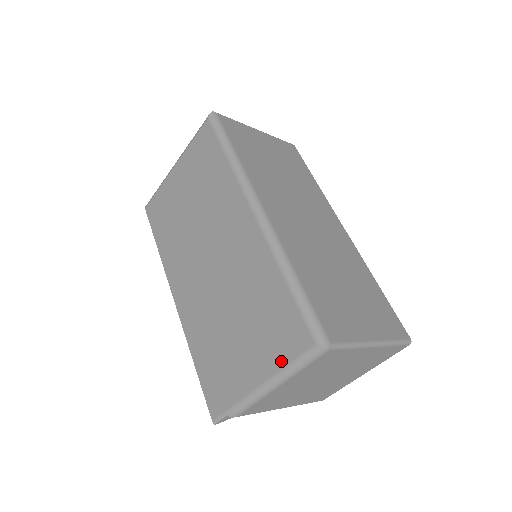
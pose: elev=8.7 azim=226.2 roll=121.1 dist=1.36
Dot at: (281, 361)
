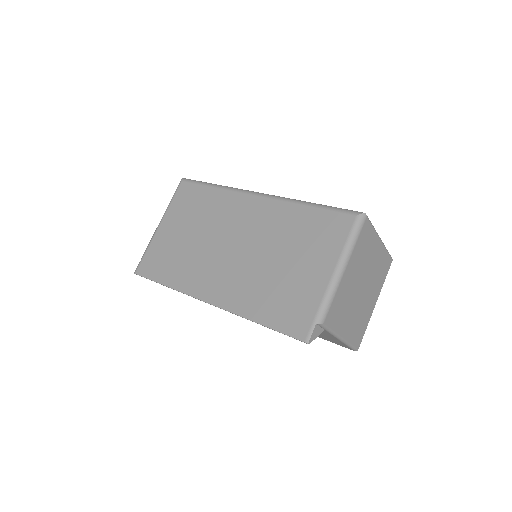
Dot at: (339, 246)
